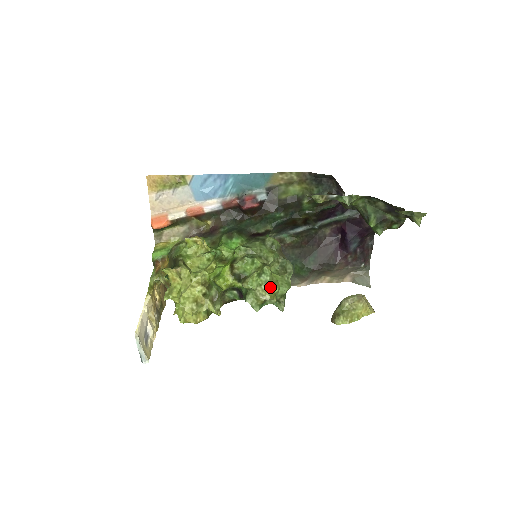
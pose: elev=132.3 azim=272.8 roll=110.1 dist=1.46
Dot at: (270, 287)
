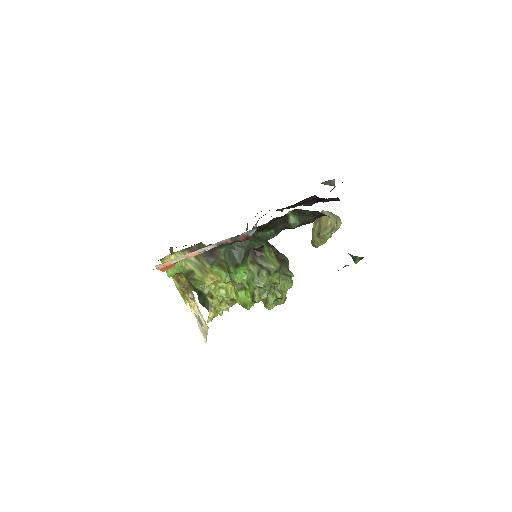
Dot at: (283, 299)
